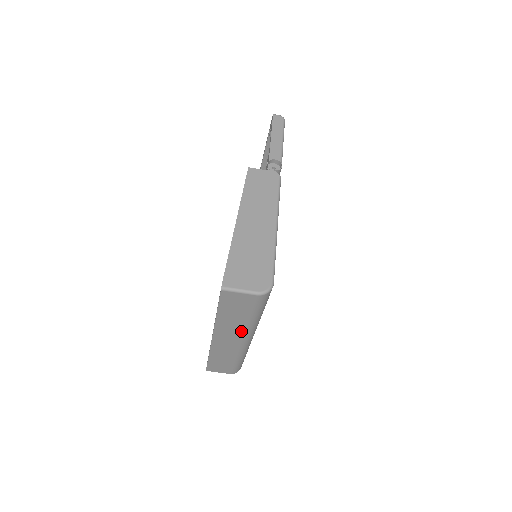
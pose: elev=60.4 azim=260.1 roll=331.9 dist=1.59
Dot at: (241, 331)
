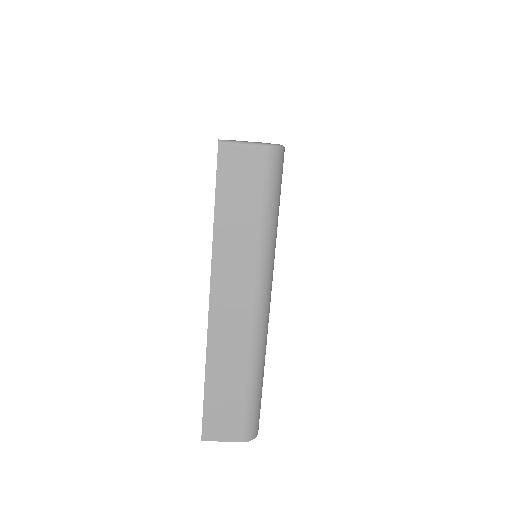
Dot at: (251, 267)
